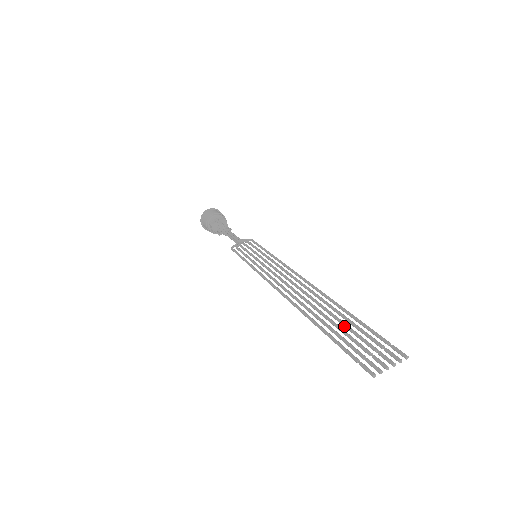
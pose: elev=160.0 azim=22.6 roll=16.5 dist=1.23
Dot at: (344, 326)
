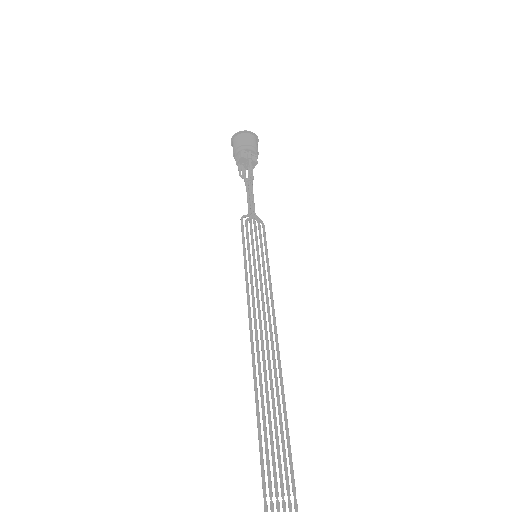
Dot at: (276, 440)
